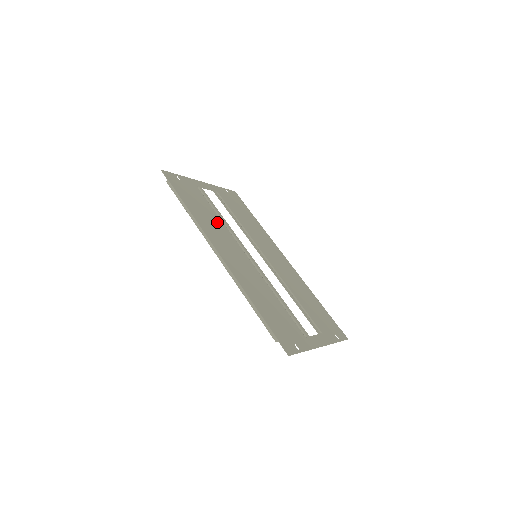
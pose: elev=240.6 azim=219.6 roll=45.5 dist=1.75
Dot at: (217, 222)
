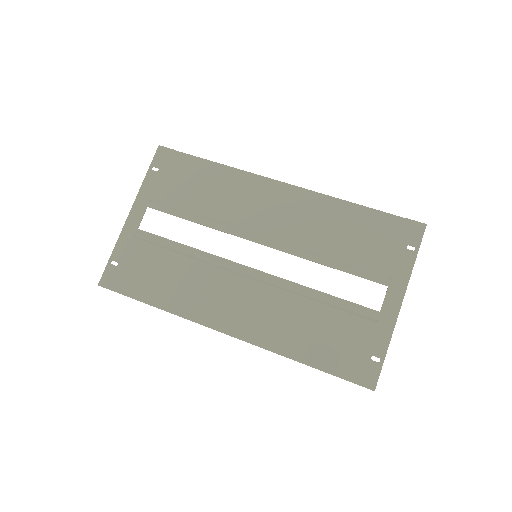
Dot at: (191, 272)
